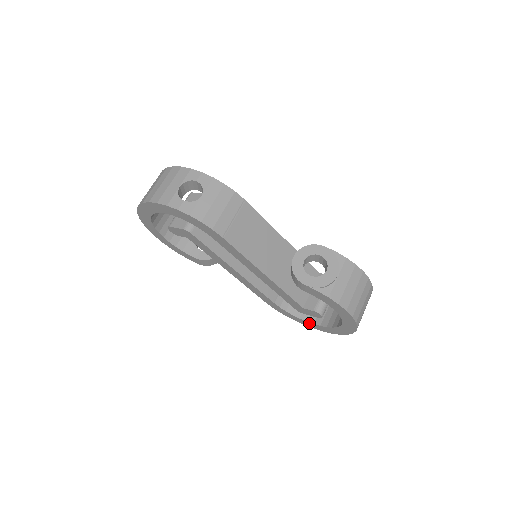
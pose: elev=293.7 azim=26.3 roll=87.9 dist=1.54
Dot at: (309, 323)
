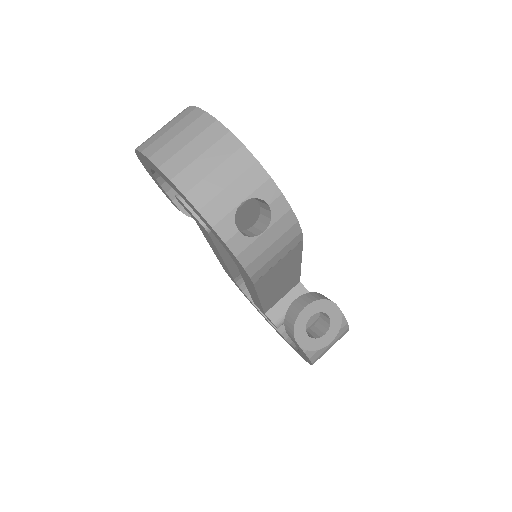
Dot at: (253, 304)
